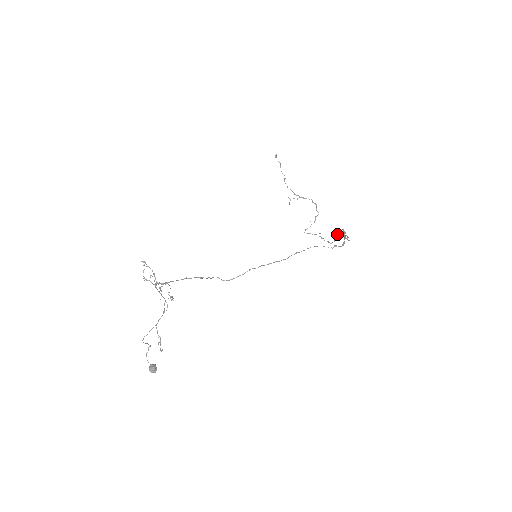
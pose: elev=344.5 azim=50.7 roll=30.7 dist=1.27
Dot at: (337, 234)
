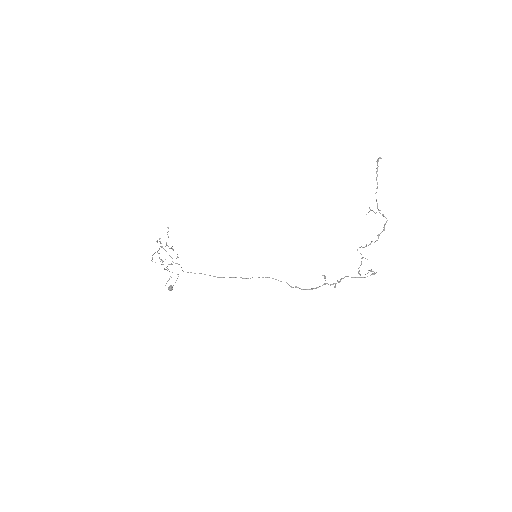
Dot at: occluded
